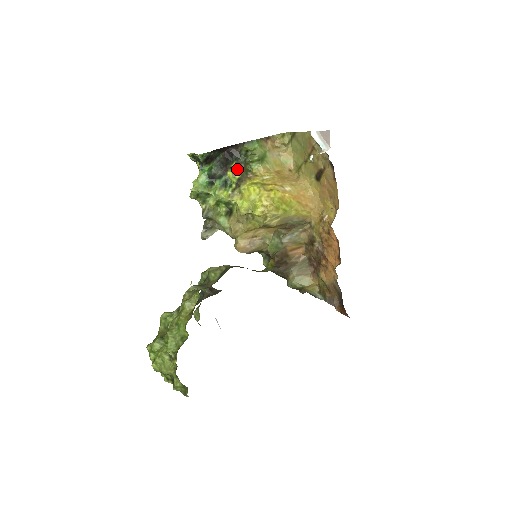
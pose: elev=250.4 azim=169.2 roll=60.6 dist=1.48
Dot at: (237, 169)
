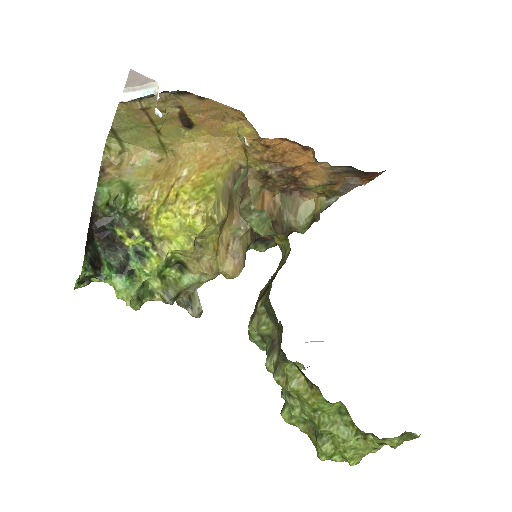
Dot at: (126, 230)
